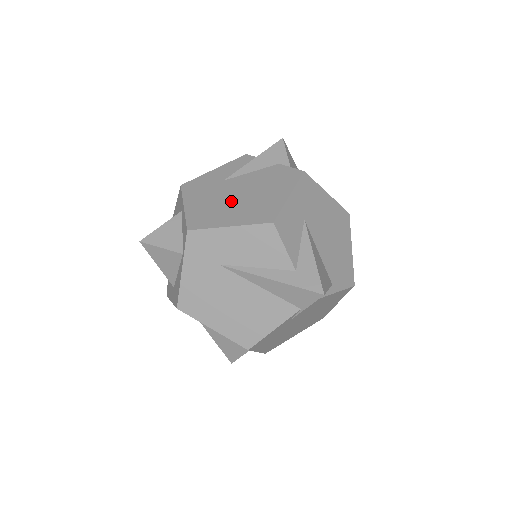
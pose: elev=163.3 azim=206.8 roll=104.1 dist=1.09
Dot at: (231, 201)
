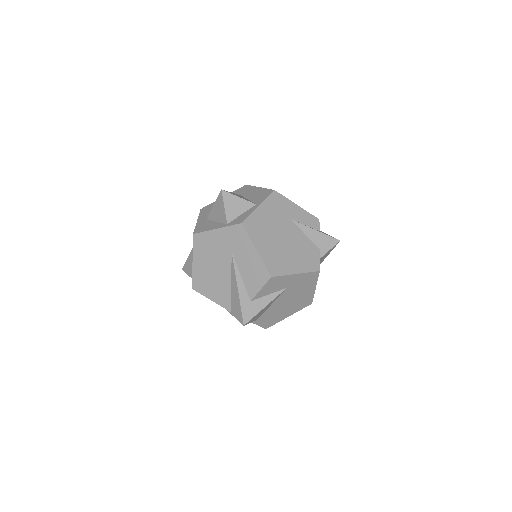
Dot at: (276, 237)
